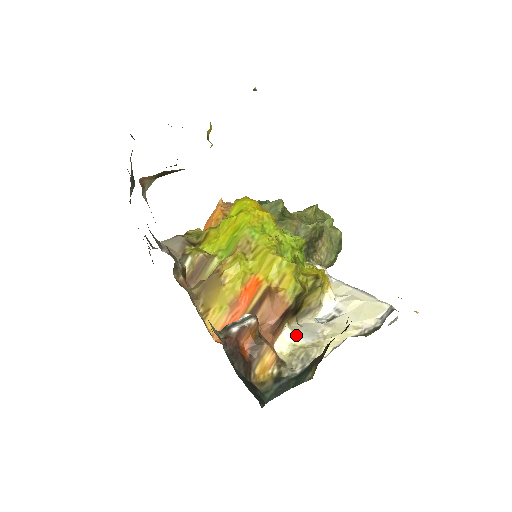
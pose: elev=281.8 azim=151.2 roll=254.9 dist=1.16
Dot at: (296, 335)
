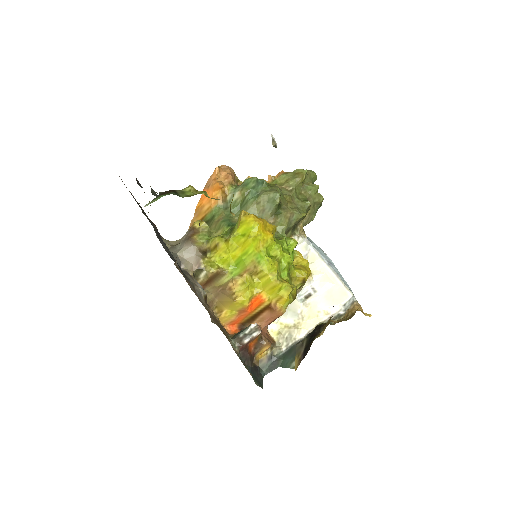
Dot at: (283, 316)
